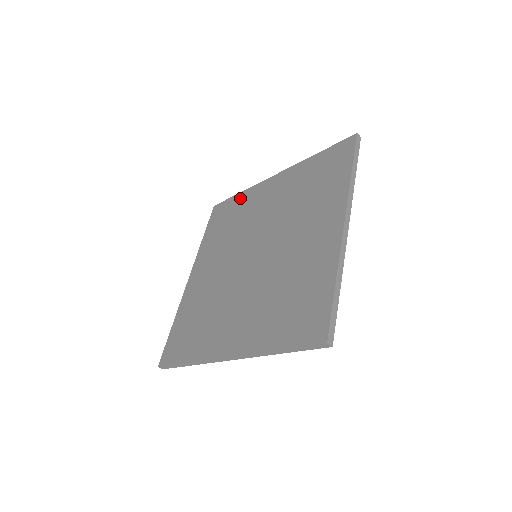
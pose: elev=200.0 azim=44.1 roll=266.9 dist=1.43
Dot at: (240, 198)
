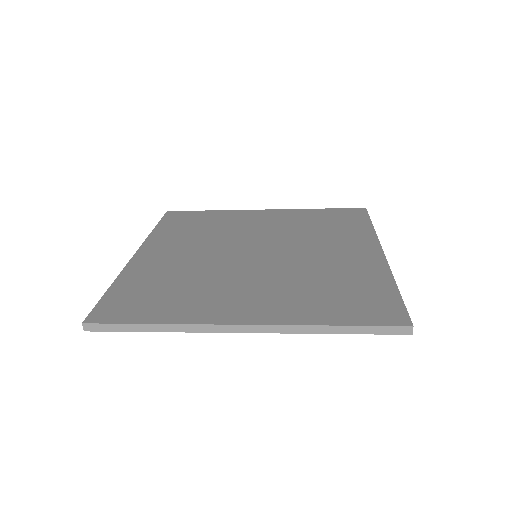
Dot at: (214, 213)
